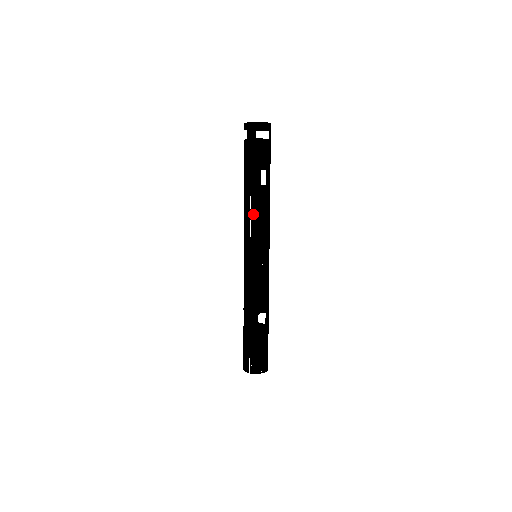
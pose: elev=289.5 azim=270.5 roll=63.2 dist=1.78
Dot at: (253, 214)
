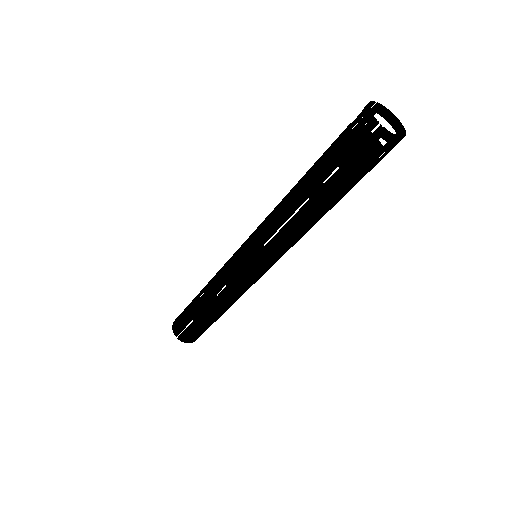
Dot at: (285, 230)
